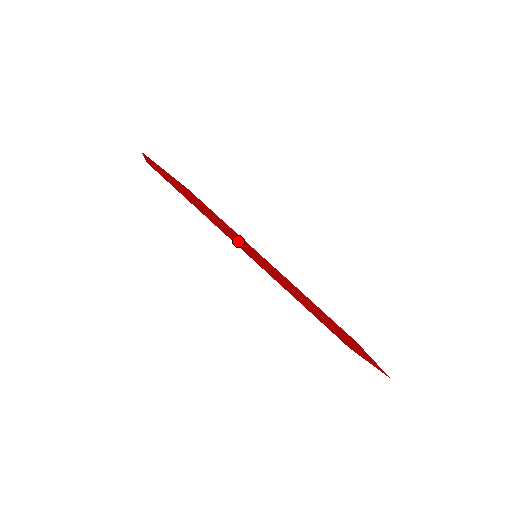
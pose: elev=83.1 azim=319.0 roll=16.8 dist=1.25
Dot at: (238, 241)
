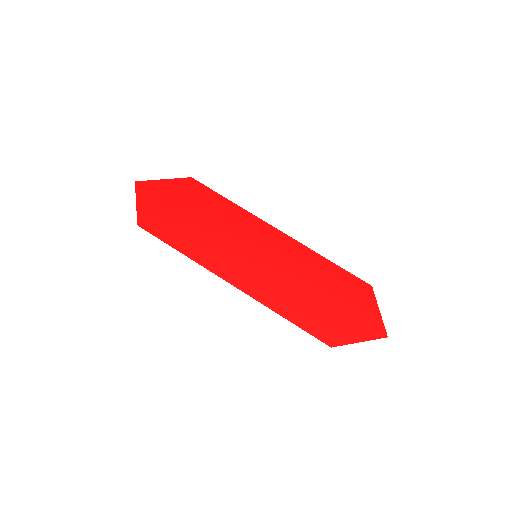
Dot at: (235, 254)
